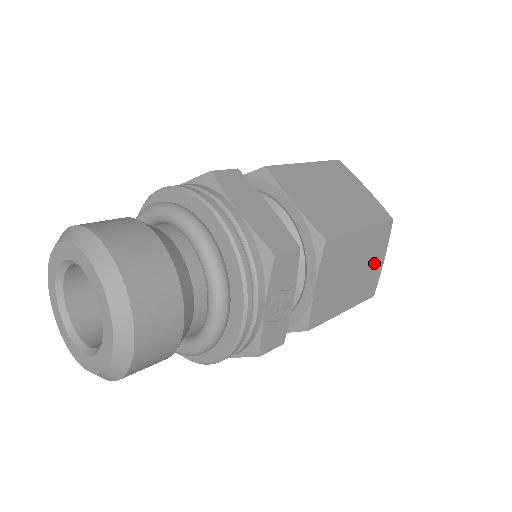
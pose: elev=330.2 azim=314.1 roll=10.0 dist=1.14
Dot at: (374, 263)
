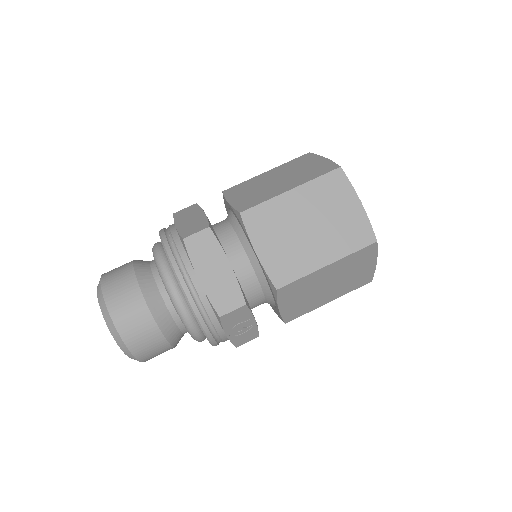
Dot at: (360, 270)
